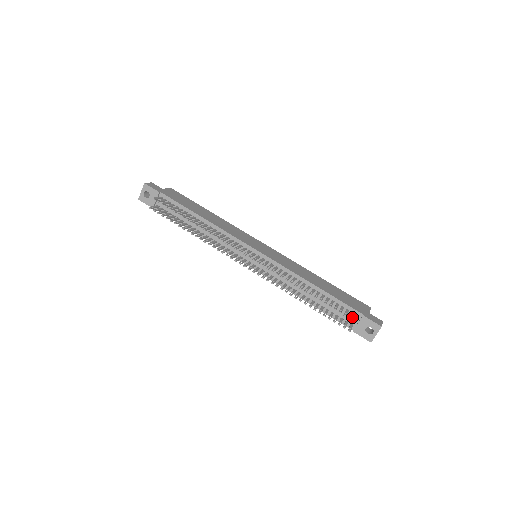
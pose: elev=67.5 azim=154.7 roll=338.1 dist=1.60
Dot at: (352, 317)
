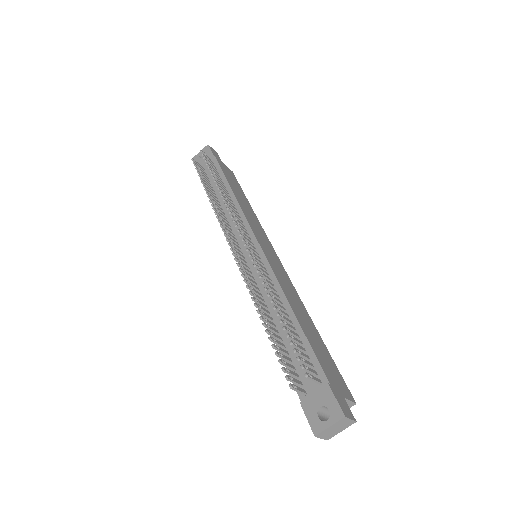
Dot at: occluded
